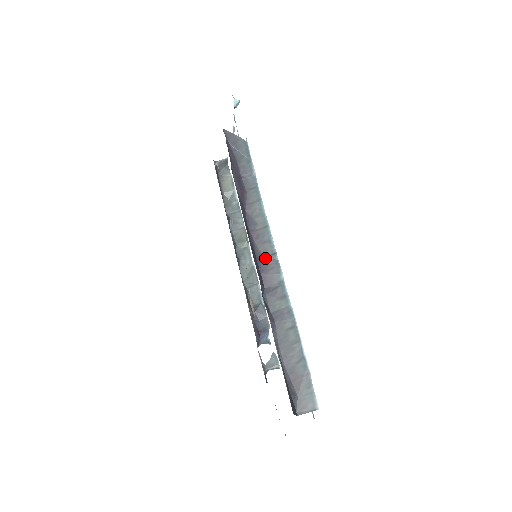
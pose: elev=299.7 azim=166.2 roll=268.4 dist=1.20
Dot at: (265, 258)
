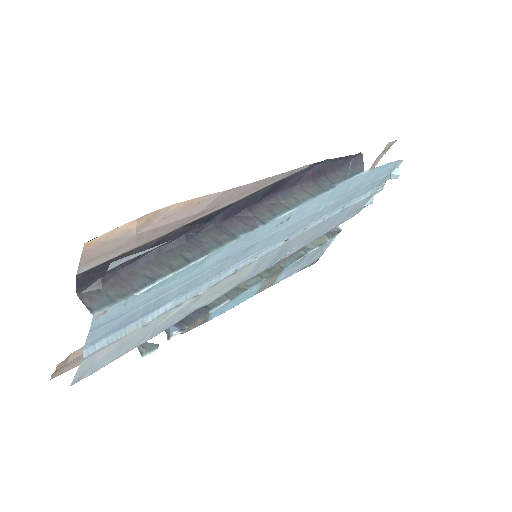
Dot at: (254, 216)
